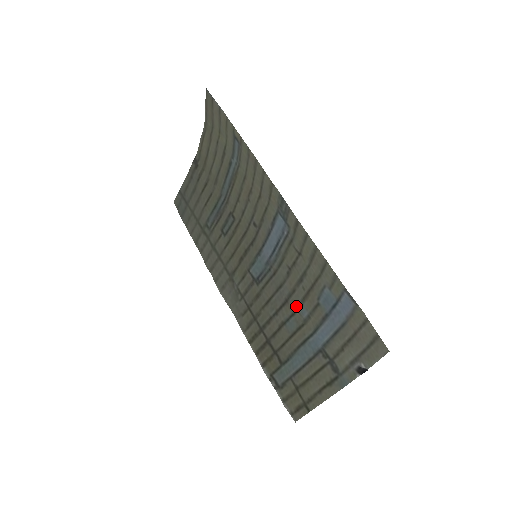
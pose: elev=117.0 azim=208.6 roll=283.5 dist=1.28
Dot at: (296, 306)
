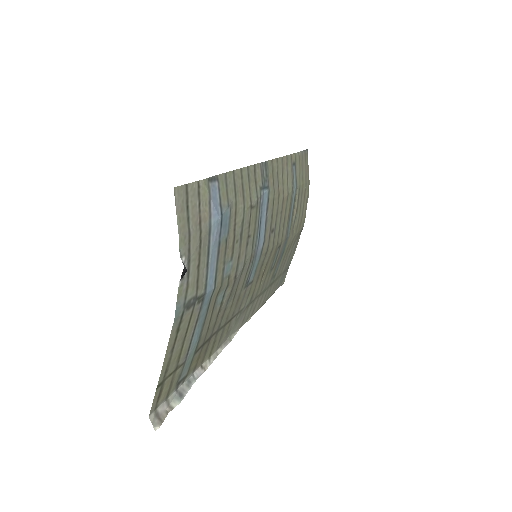
Dot at: (231, 271)
